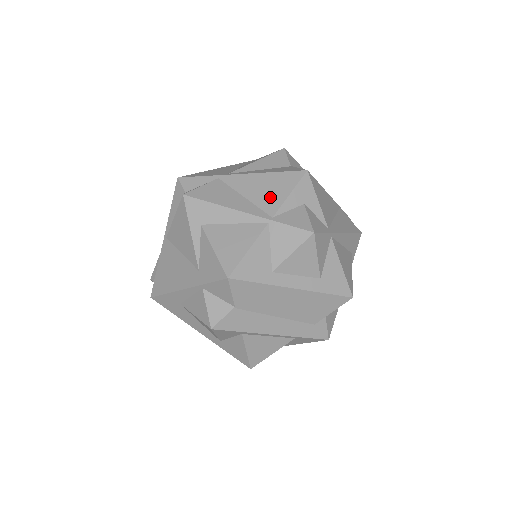
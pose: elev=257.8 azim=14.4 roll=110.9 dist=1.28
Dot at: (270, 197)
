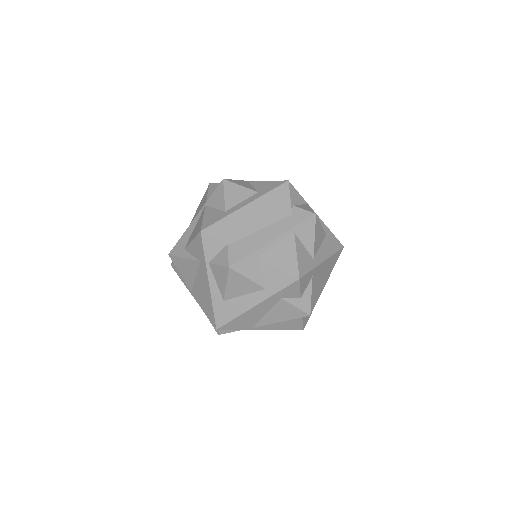
Dot at: (202, 205)
